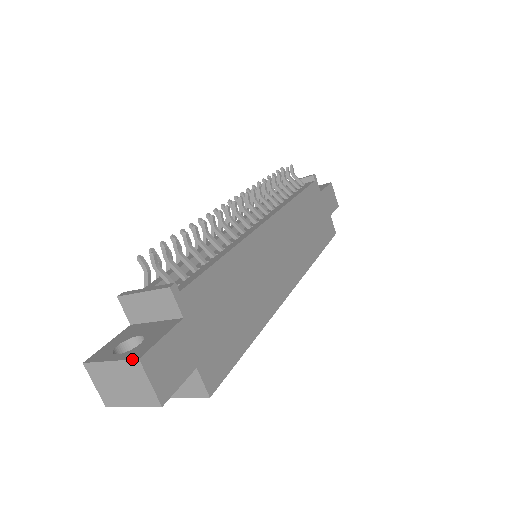
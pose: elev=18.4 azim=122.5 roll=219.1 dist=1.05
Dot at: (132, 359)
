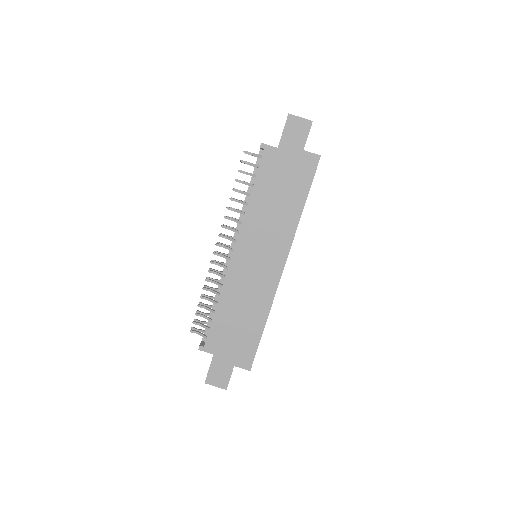
Dot at: (205, 382)
